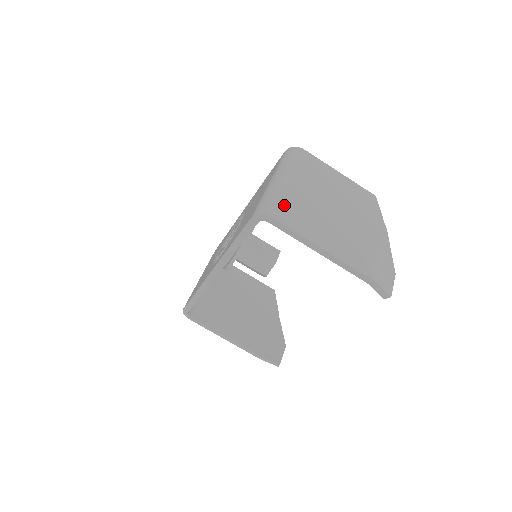
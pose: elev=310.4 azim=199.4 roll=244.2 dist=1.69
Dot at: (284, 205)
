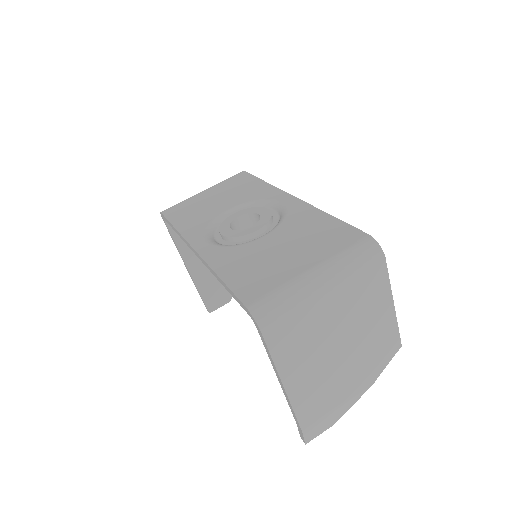
Dot at: (290, 323)
